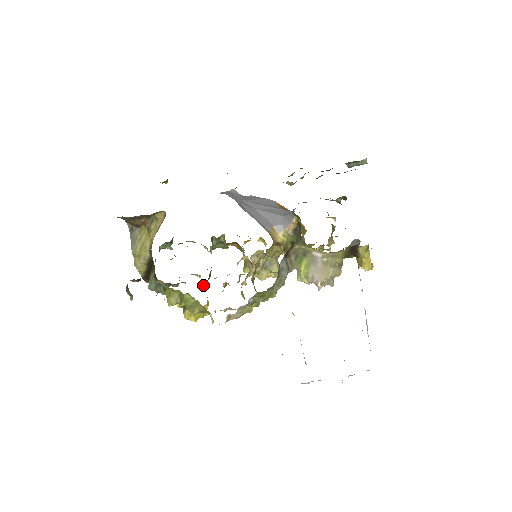
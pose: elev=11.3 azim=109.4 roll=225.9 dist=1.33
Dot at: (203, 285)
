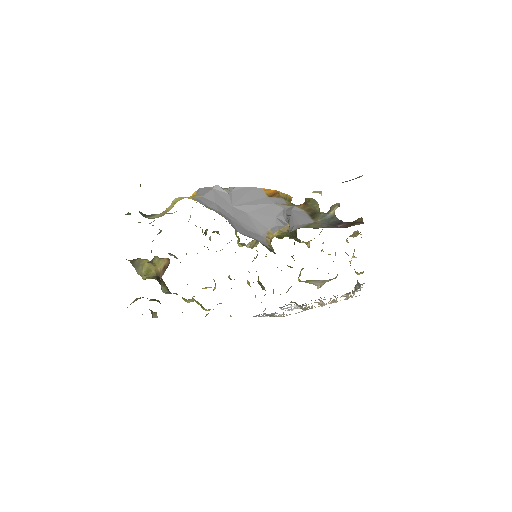
Dot at: occluded
